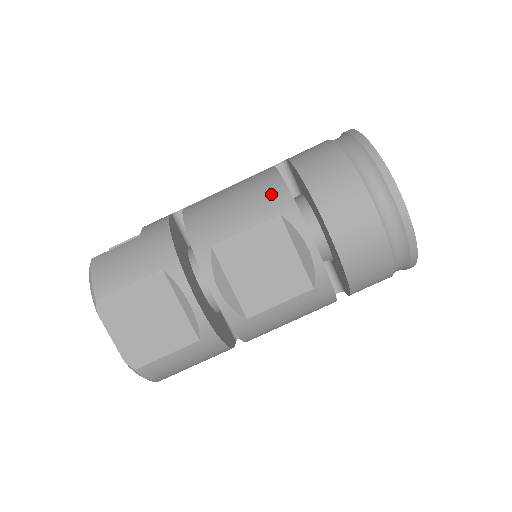
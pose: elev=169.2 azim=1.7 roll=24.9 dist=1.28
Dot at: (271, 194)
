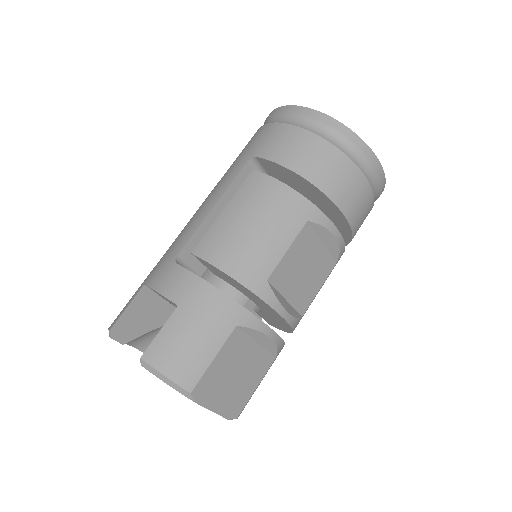
Dot at: (288, 205)
